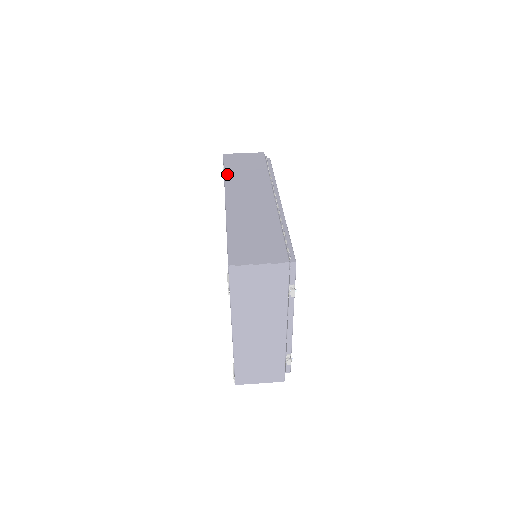
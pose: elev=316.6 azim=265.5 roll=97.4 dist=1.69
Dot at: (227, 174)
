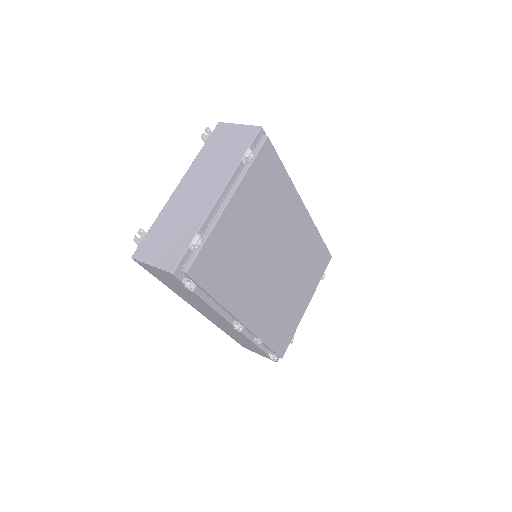
Dot at: occluded
